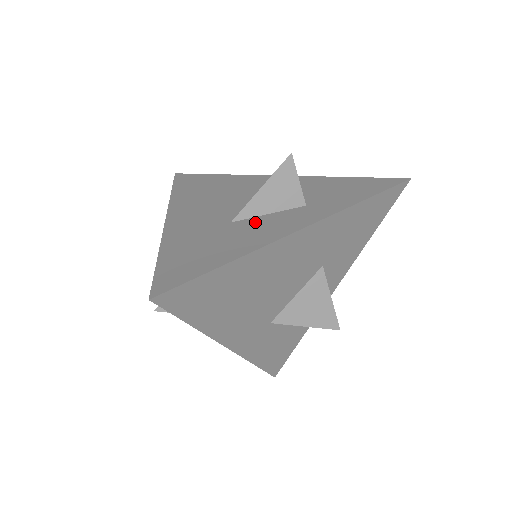
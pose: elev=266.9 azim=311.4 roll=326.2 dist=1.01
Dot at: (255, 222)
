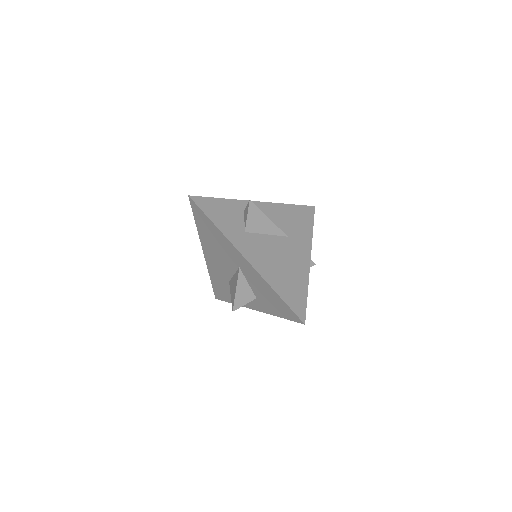
Dot at: occluded
